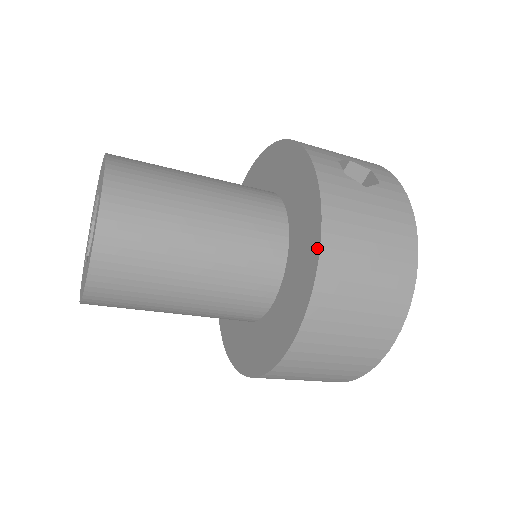
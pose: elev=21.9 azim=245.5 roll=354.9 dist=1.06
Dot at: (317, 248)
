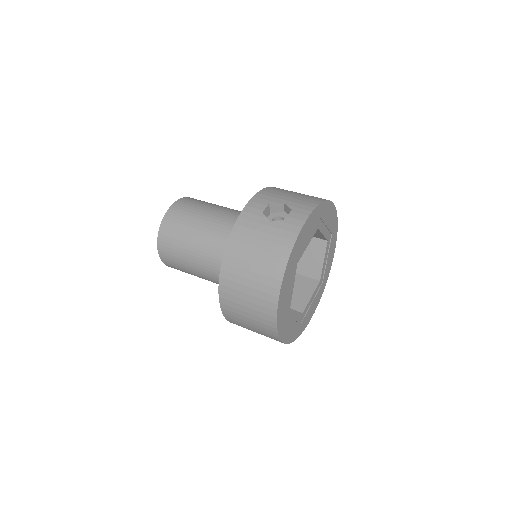
Dot at: (224, 254)
